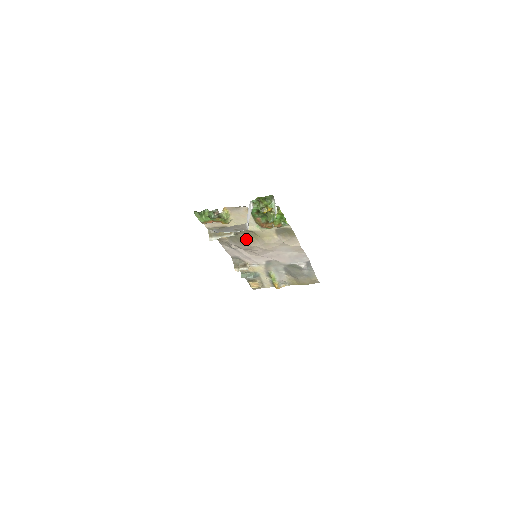
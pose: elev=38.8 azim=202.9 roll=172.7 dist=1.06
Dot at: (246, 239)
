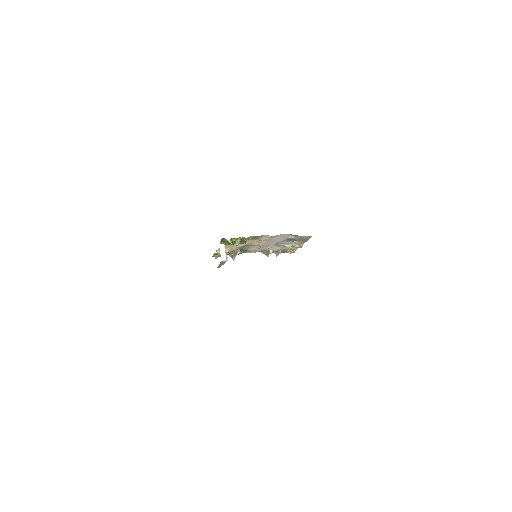
Dot at: (247, 249)
